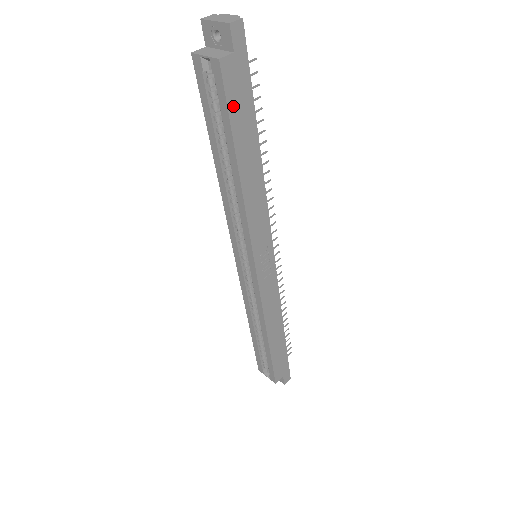
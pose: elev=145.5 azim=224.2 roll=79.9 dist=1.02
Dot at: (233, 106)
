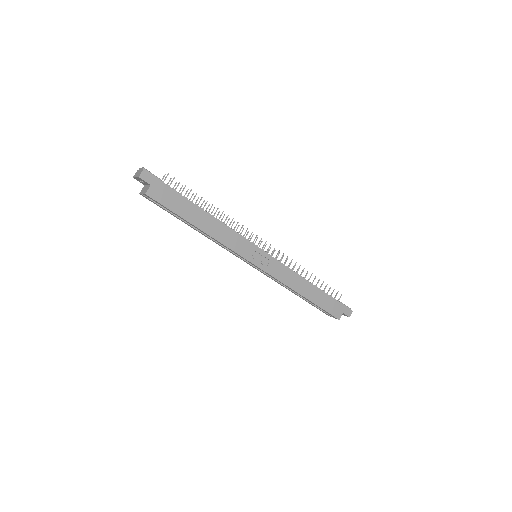
Dot at: (169, 205)
